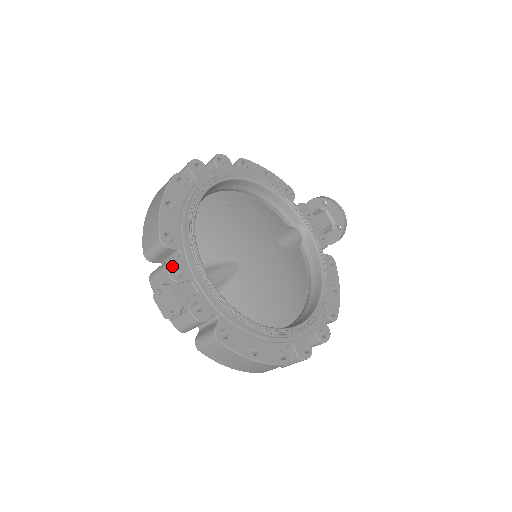
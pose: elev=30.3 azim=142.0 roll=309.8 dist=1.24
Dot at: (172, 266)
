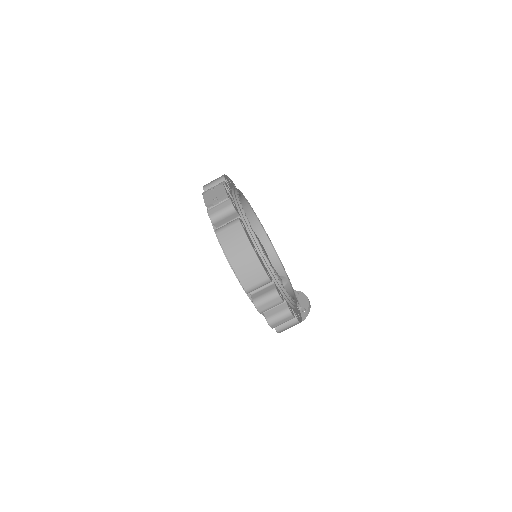
Dot at: (226, 184)
